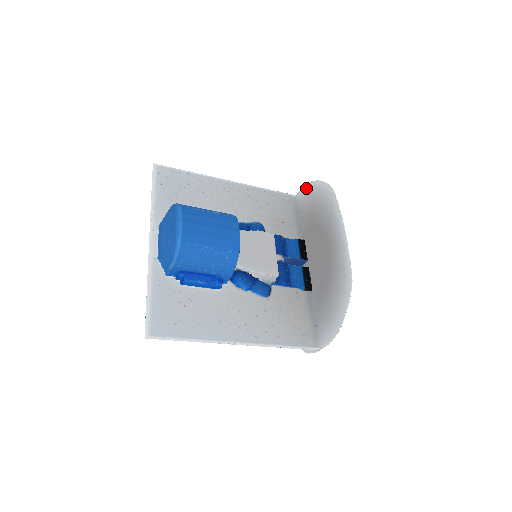
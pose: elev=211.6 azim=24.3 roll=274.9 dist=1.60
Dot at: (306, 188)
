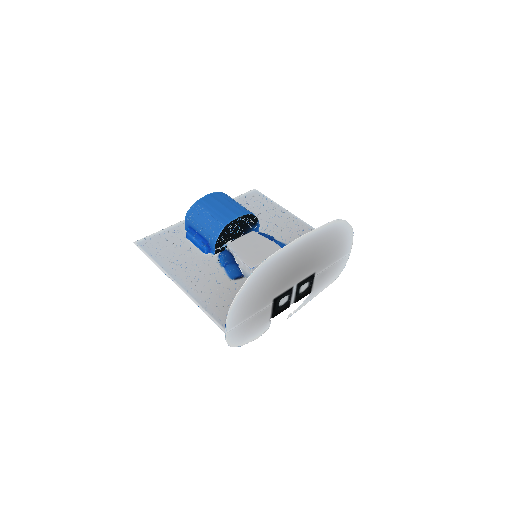
Dot at: (350, 239)
